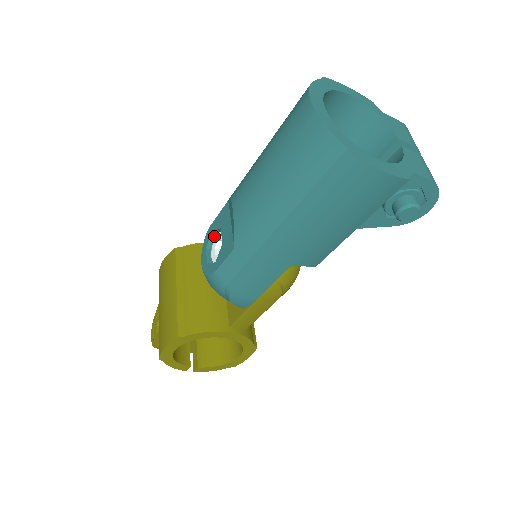
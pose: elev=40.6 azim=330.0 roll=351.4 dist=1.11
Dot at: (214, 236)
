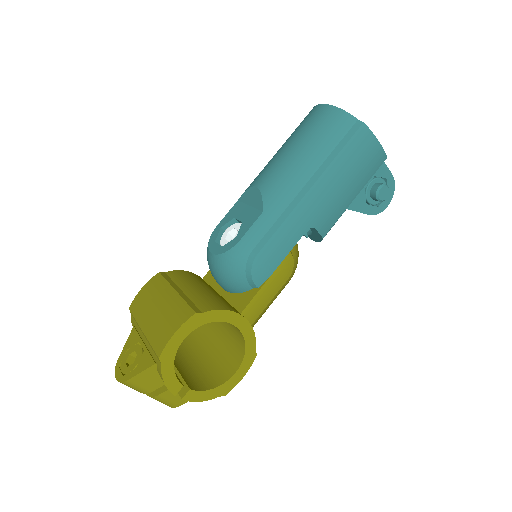
Dot at: (221, 233)
